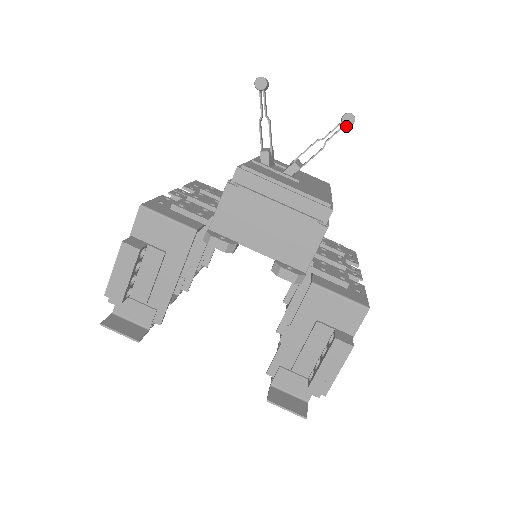
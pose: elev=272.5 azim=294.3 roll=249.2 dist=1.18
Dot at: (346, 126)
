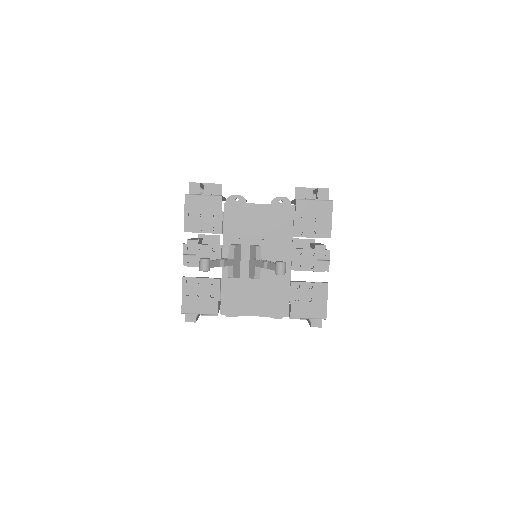
Dot at: occluded
